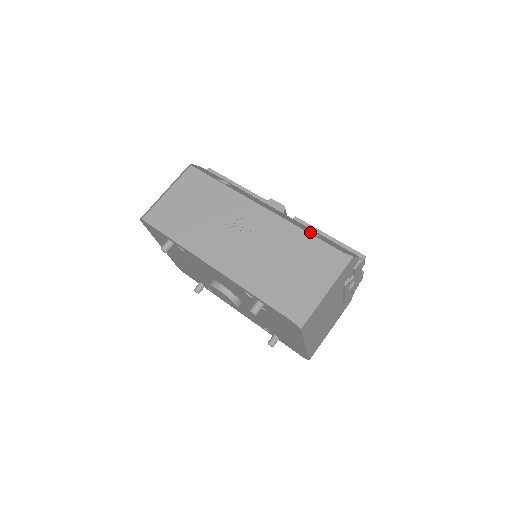
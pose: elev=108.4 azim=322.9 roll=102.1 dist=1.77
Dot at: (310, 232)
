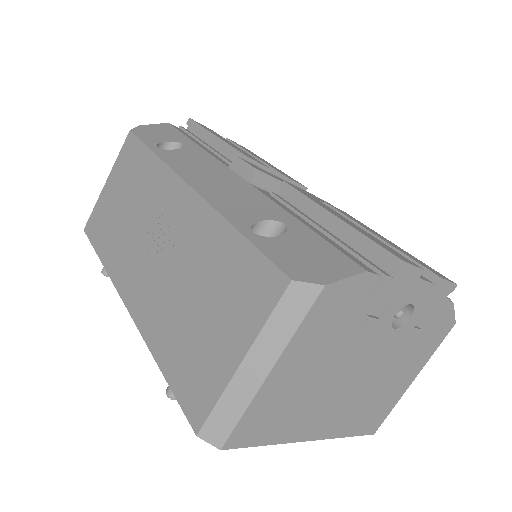
Dot at: (271, 223)
